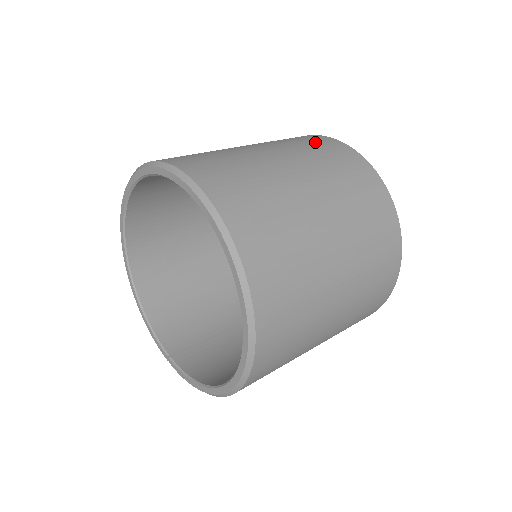
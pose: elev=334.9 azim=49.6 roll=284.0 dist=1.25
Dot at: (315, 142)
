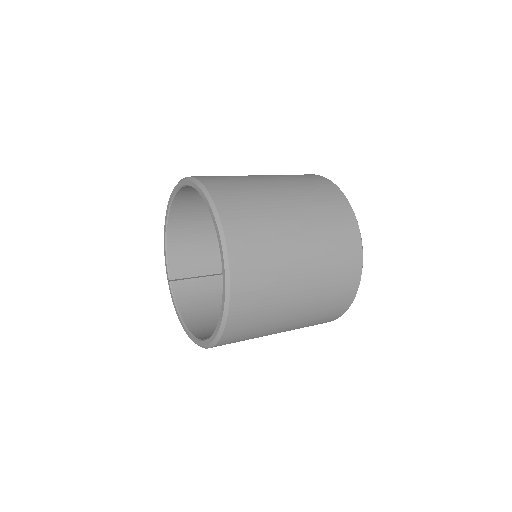
Dot at: (337, 216)
